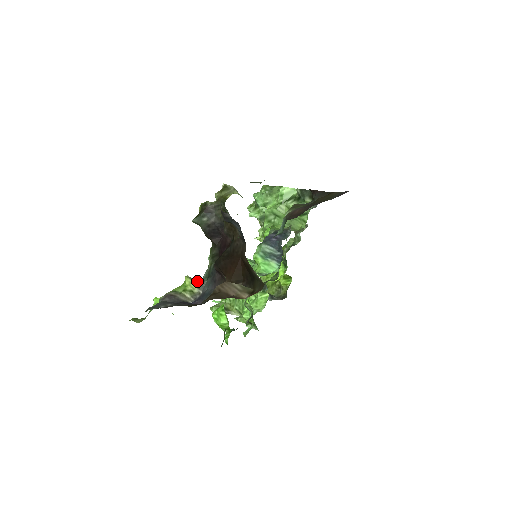
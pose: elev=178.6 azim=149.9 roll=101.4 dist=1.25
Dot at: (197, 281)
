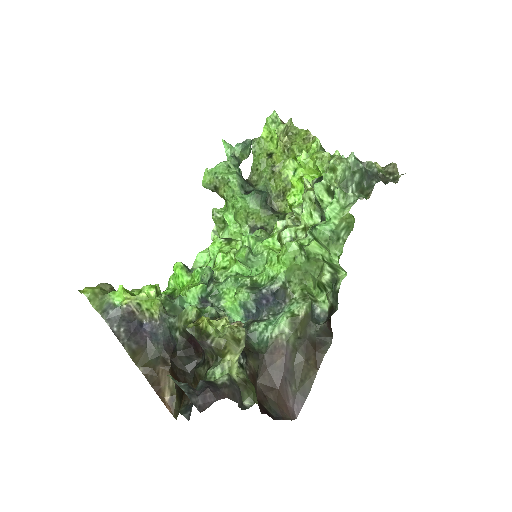
Dot at: (162, 316)
